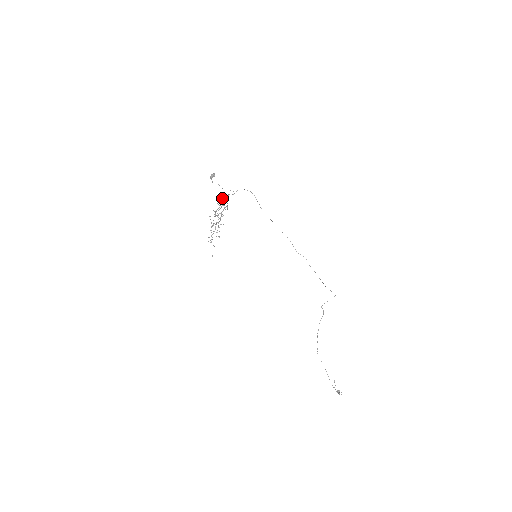
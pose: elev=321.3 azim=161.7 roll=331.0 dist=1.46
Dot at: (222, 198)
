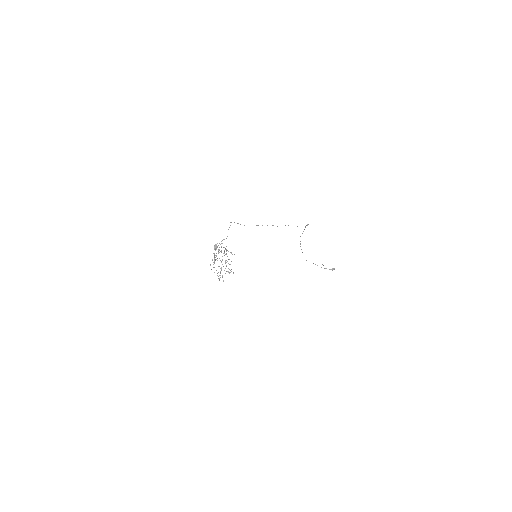
Dot at: (218, 249)
